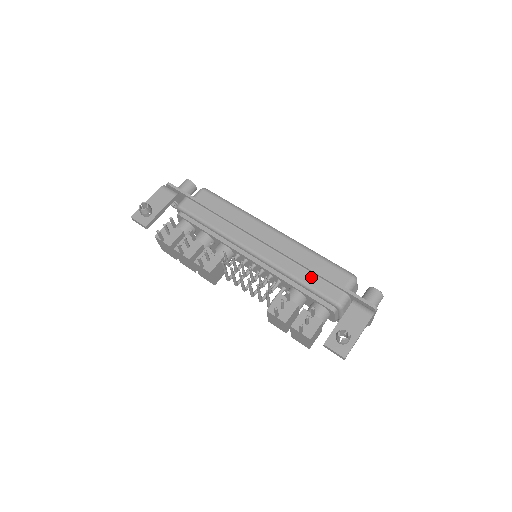
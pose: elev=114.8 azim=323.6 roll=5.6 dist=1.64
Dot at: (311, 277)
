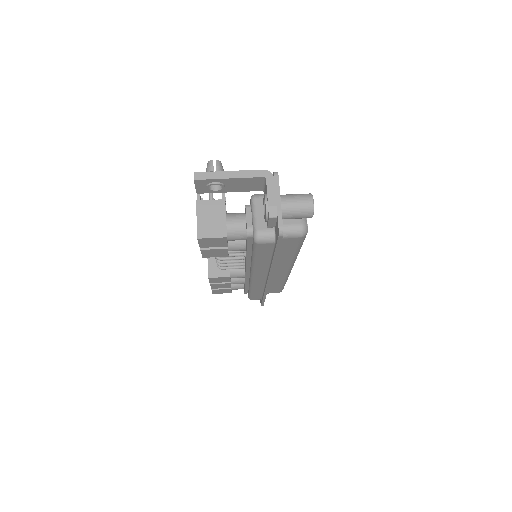
Dot at: occluded
